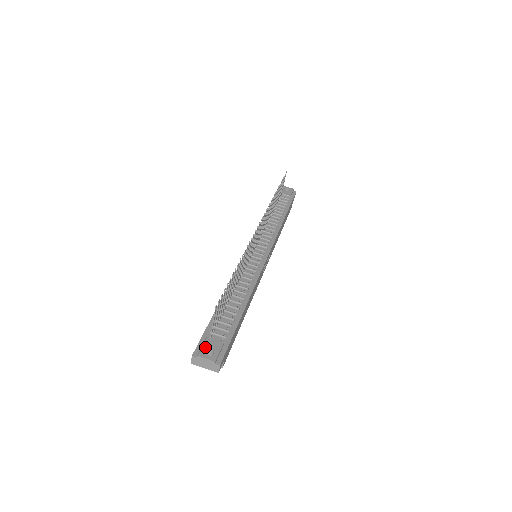
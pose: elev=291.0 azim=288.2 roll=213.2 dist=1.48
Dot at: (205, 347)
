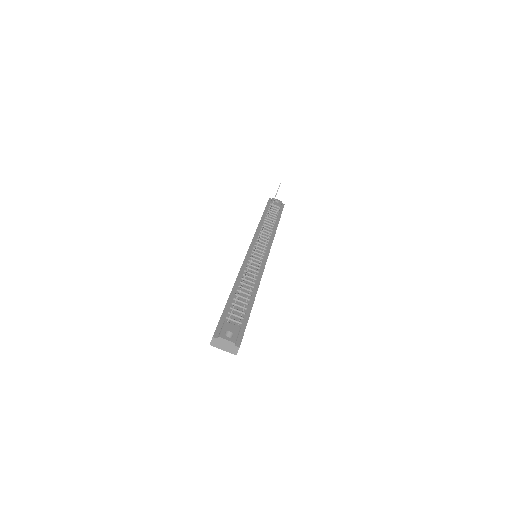
Dot at: (224, 330)
